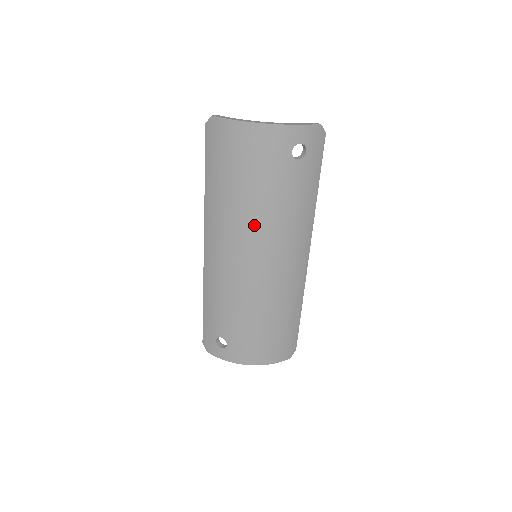
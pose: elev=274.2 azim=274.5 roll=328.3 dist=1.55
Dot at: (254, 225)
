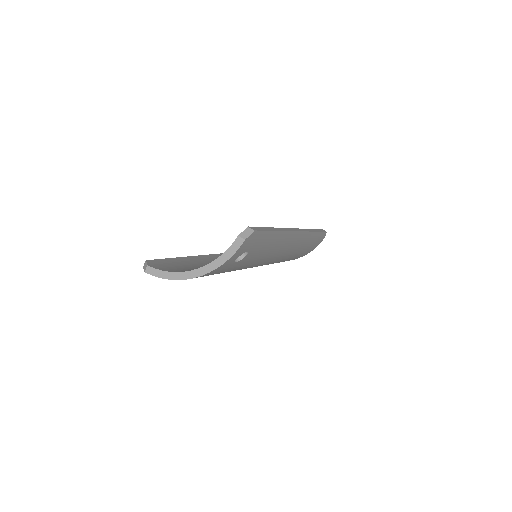
Dot at: (241, 269)
